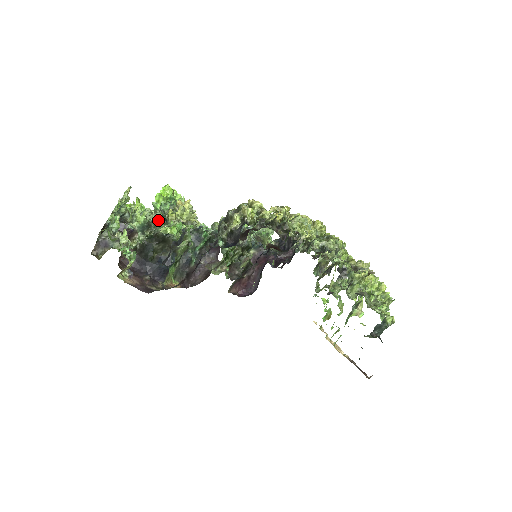
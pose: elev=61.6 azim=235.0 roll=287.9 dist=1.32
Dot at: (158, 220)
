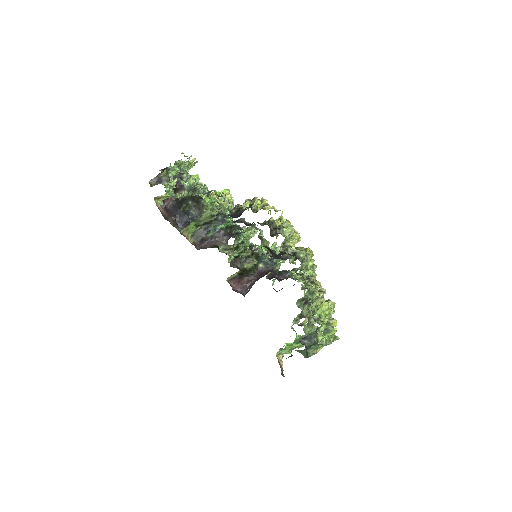
Dot at: (202, 190)
